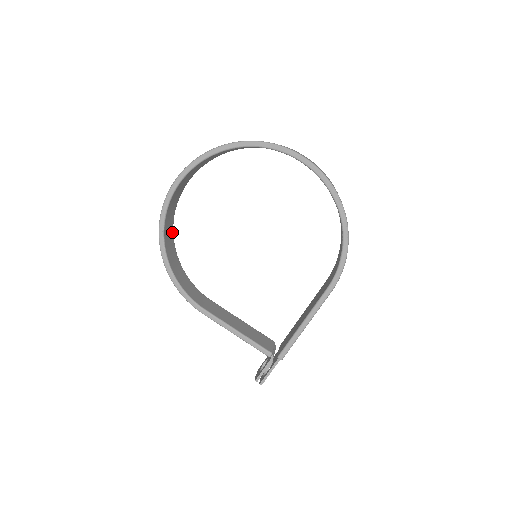
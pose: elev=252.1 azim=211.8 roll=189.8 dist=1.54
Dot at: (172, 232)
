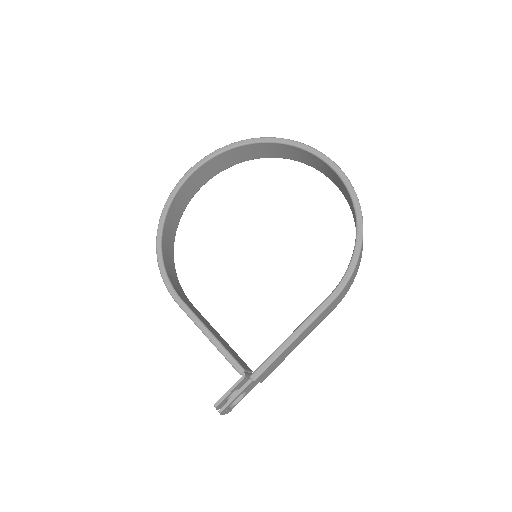
Dot at: (177, 224)
